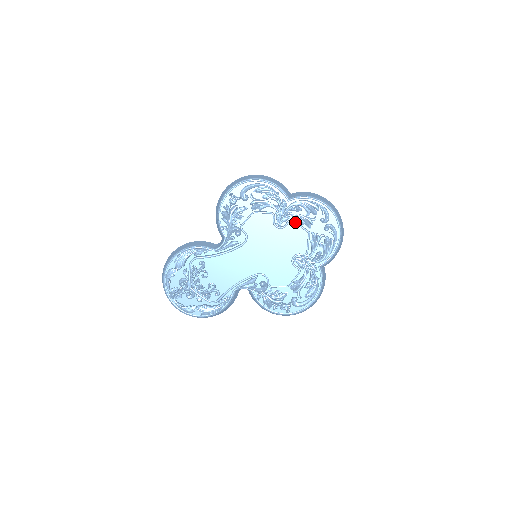
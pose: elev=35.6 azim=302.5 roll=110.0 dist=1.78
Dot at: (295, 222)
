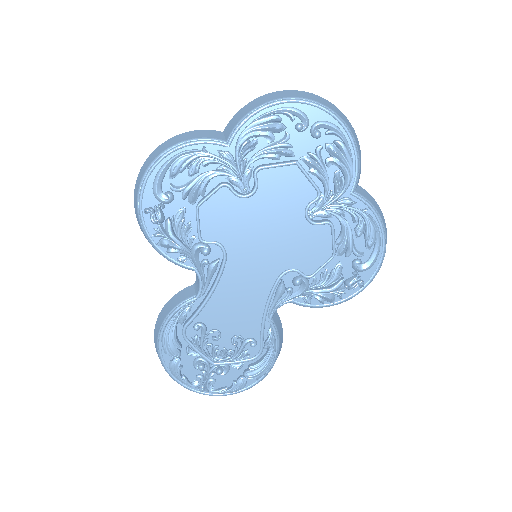
Dot at: (264, 167)
